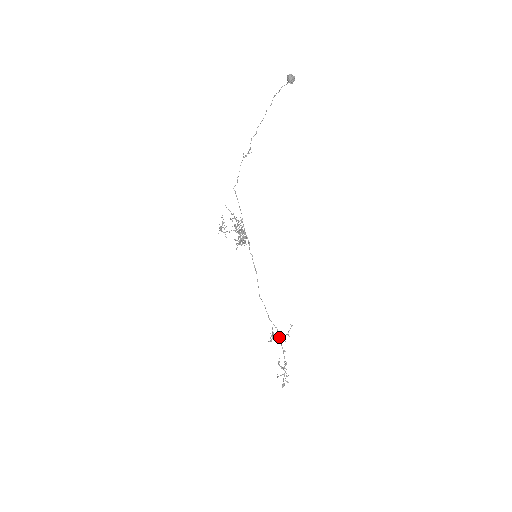
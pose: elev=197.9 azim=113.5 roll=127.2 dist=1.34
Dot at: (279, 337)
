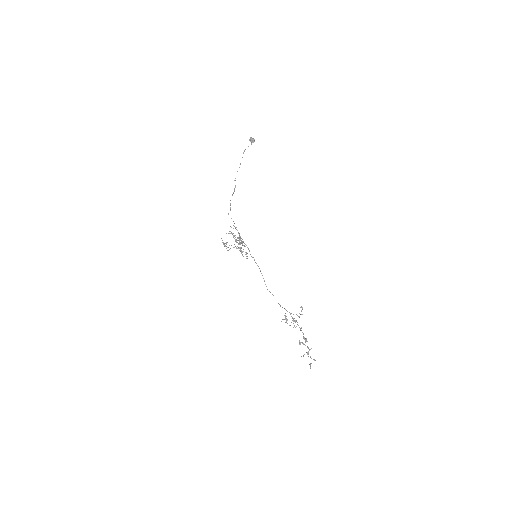
Dot at: (293, 319)
